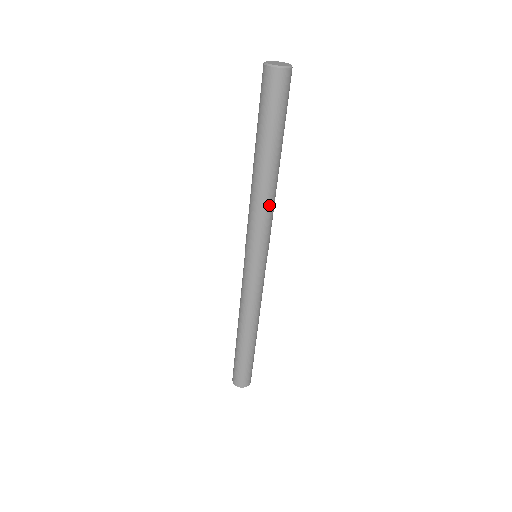
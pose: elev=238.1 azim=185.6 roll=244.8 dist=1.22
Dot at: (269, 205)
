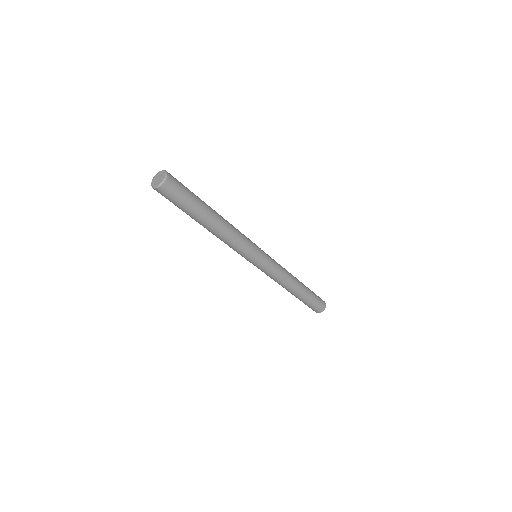
Dot at: (233, 236)
